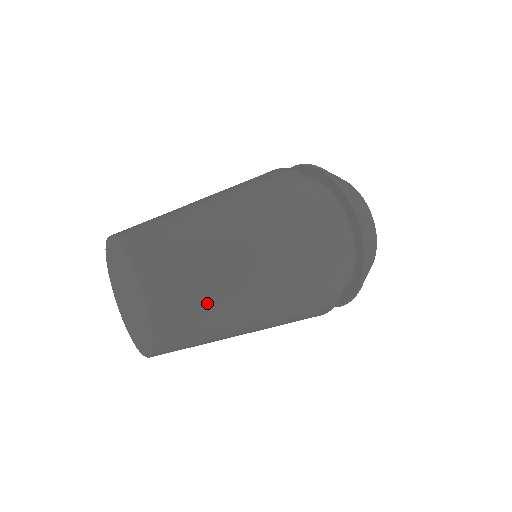
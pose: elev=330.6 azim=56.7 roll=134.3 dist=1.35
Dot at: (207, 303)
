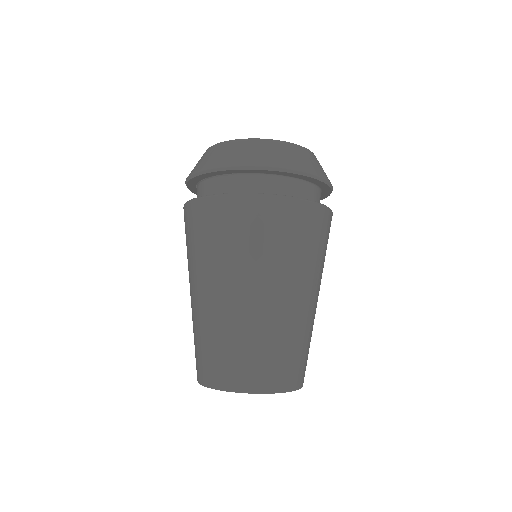
Dot at: occluded
